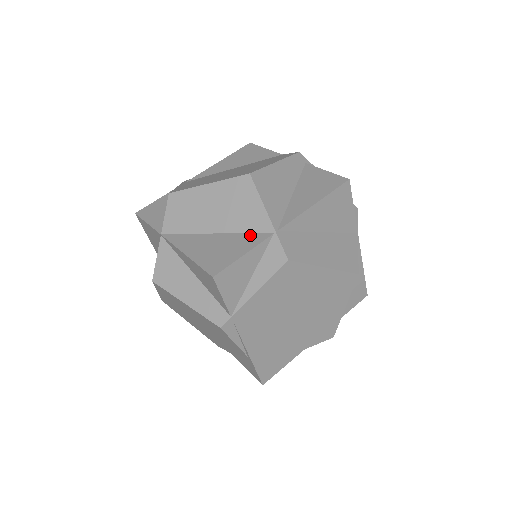
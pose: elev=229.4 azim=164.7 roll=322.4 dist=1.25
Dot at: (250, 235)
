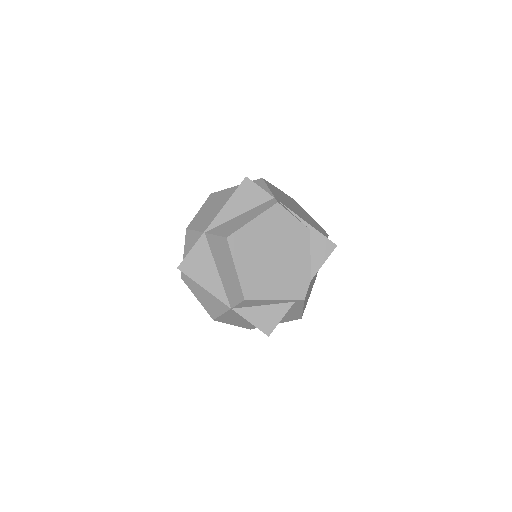
Dot at: occluded
